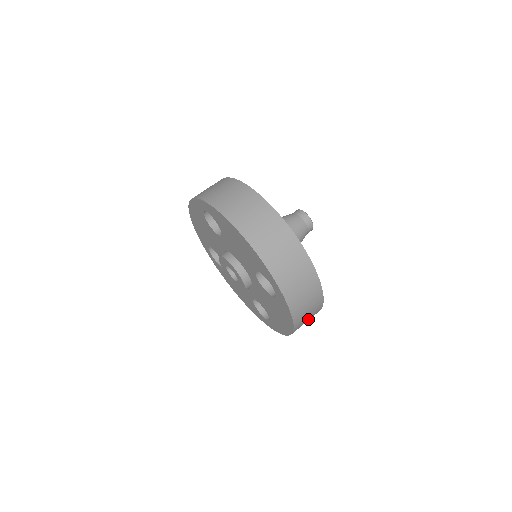
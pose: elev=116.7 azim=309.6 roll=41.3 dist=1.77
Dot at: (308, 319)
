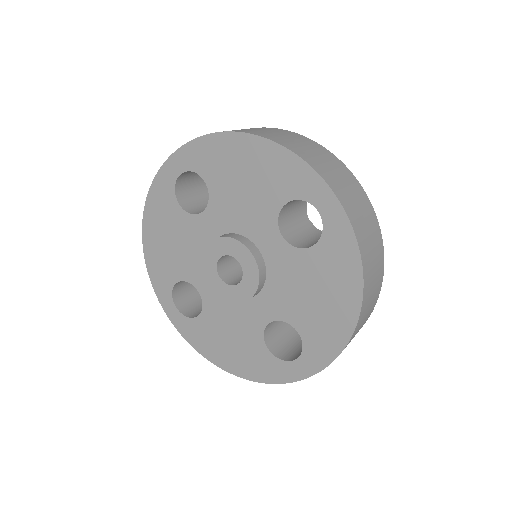
Dot at: (371, 297)
